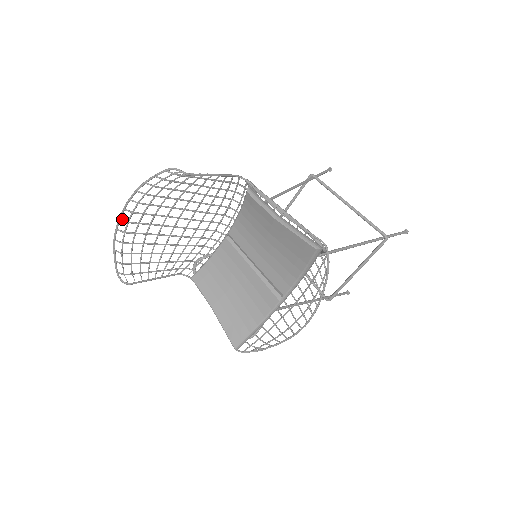
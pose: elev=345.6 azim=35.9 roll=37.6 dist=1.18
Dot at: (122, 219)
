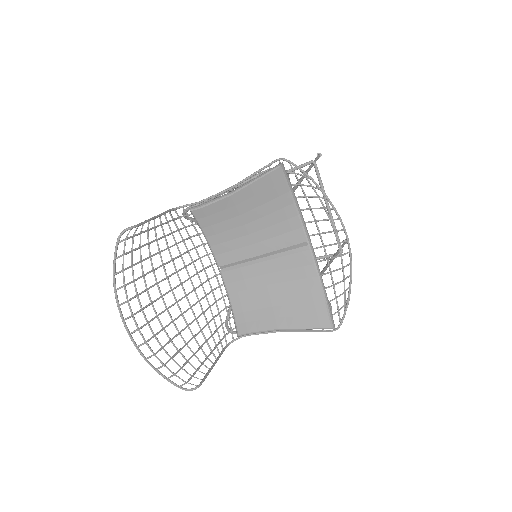
Dot at: (131, 332)
